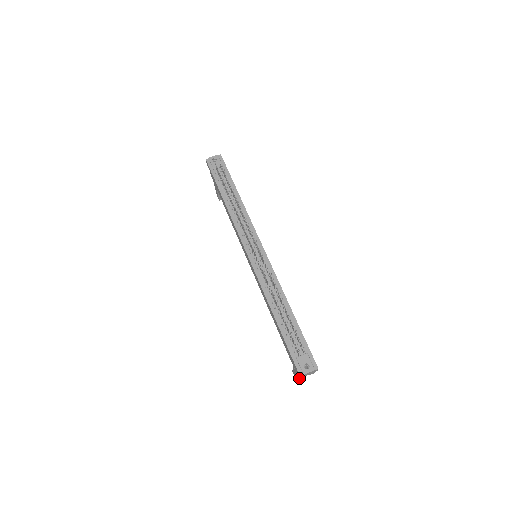
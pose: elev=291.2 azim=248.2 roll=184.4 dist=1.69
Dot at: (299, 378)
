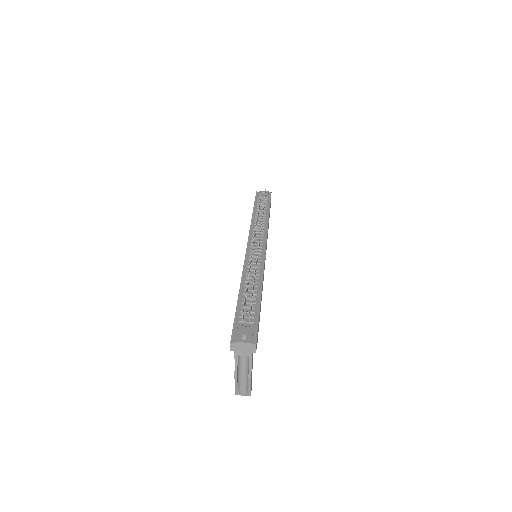
Dot at: (234, 372)
